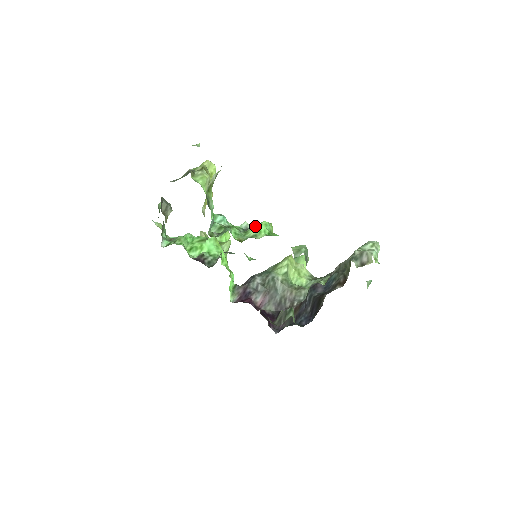
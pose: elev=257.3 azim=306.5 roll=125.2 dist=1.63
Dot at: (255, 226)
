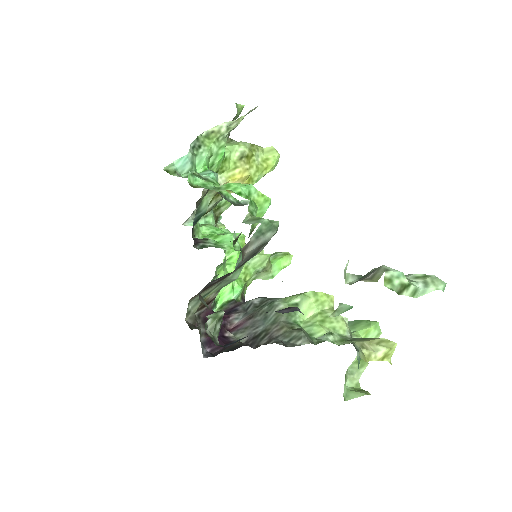
Dot at: occluded
